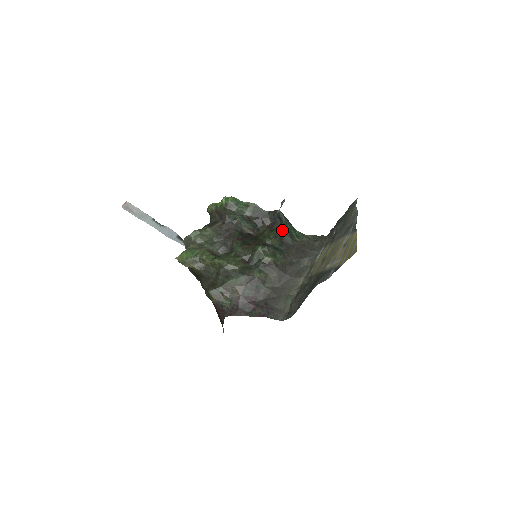
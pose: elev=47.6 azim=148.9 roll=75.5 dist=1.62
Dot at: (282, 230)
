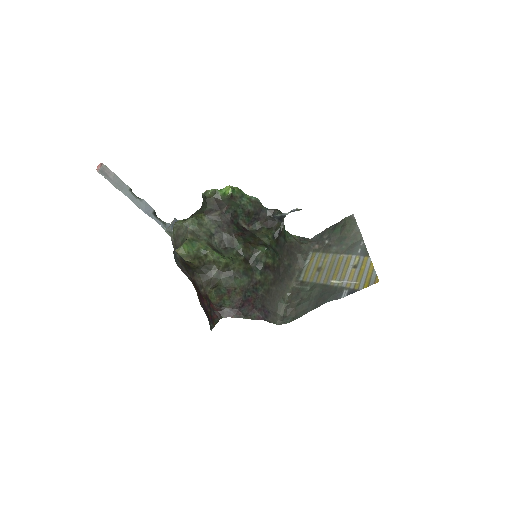
Dot at: (280, 231)
